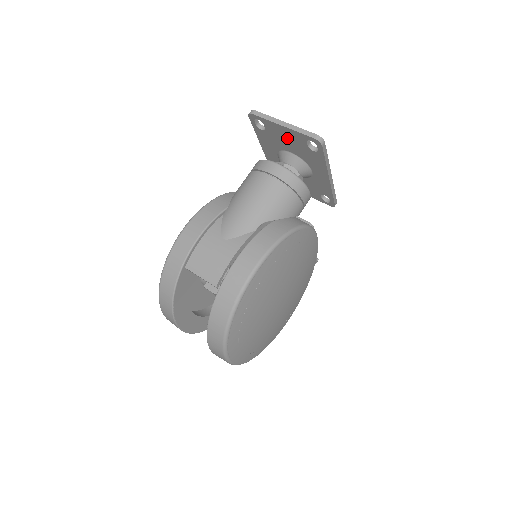
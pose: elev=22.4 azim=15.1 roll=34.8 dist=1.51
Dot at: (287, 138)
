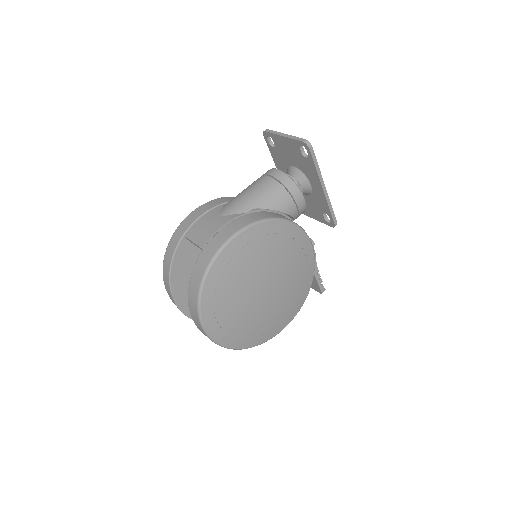
Dot at: (288, 150)
